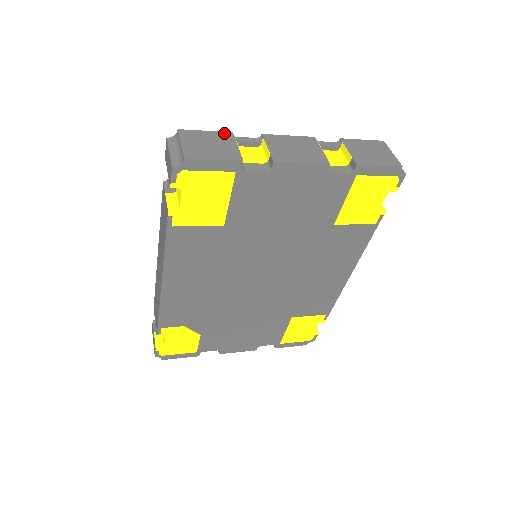
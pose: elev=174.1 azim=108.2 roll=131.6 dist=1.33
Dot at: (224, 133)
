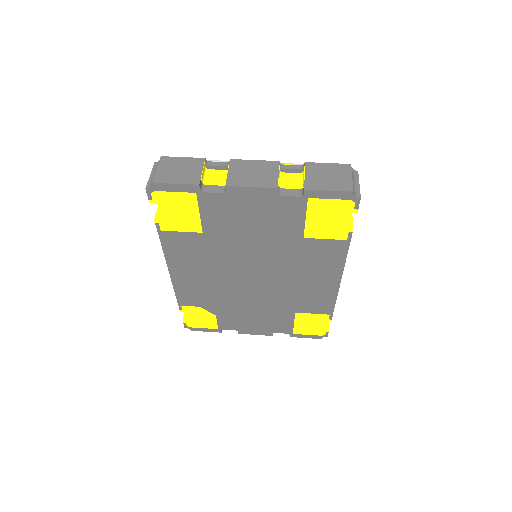
Dot at: (197, 159)
